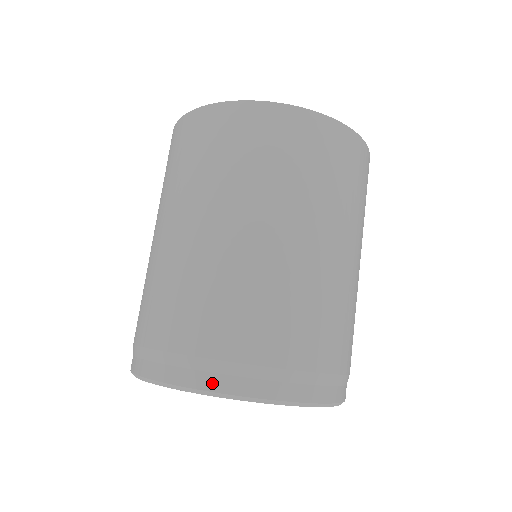
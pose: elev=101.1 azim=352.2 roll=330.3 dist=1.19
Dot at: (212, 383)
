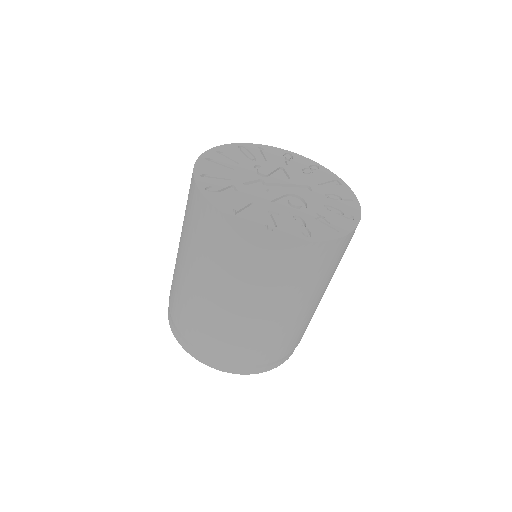
Dot at: (230, 370)
